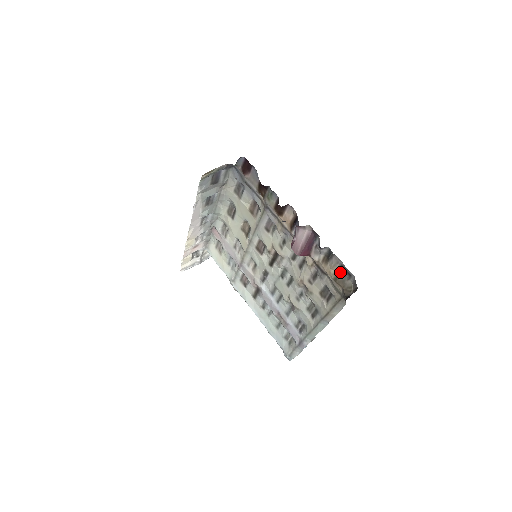
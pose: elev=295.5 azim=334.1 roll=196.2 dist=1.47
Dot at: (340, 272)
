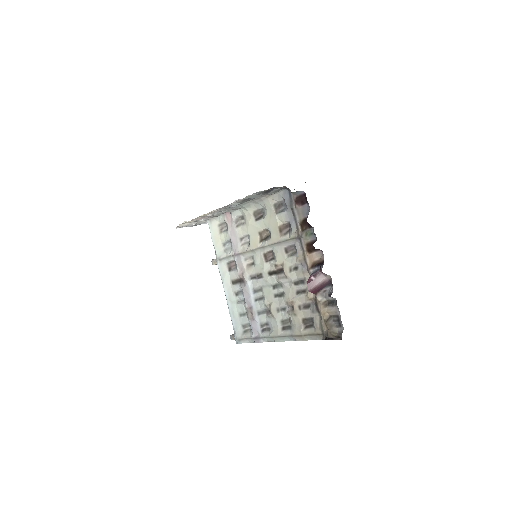
Dot at: (333, 319)
